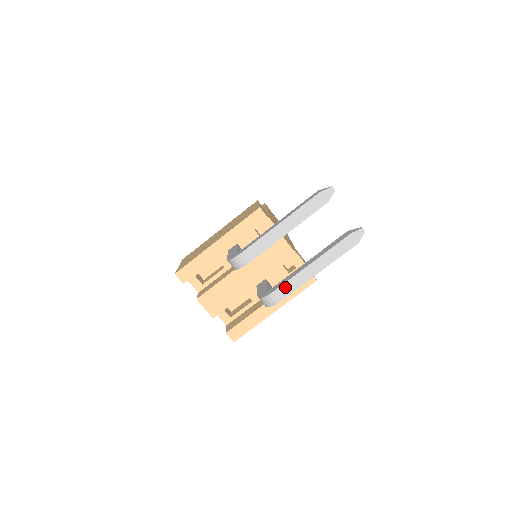
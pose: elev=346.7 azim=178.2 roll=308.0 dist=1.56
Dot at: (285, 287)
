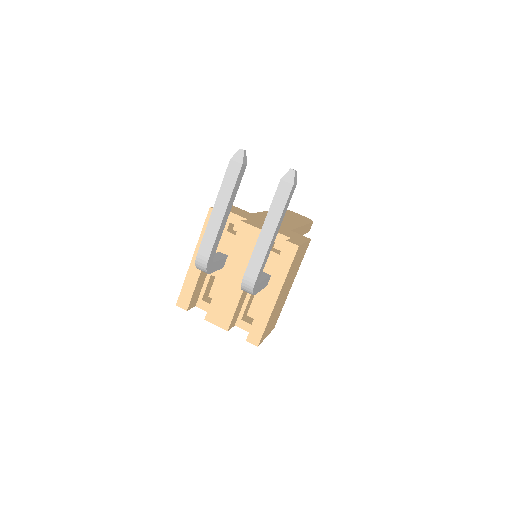
Dot at: (251, 266)
